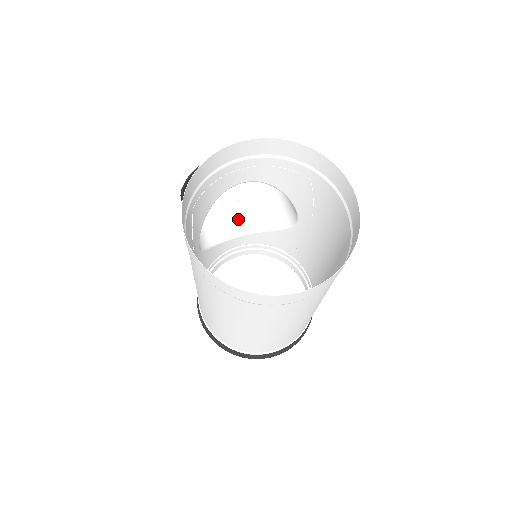
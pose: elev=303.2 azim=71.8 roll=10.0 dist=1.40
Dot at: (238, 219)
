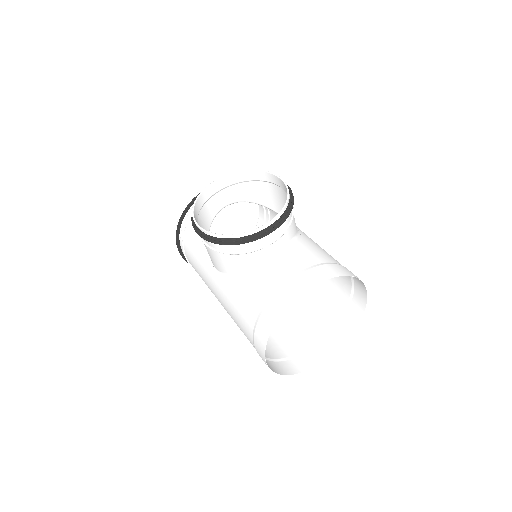
Dot at: (225, 194)
